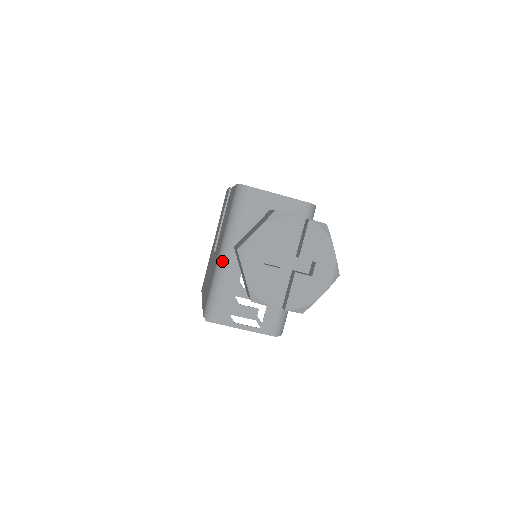
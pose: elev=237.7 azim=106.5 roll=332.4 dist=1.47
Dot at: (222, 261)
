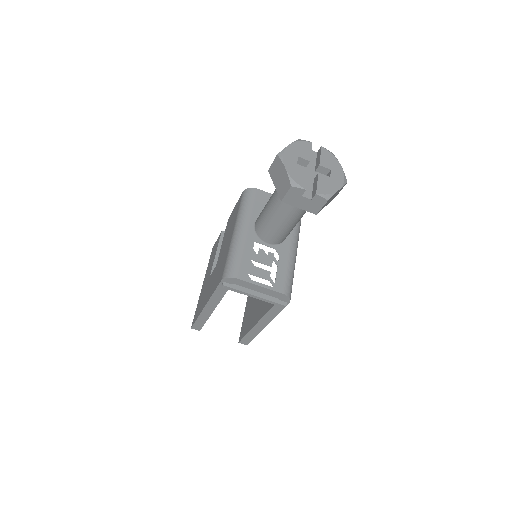
Dot at: (237, 235)
